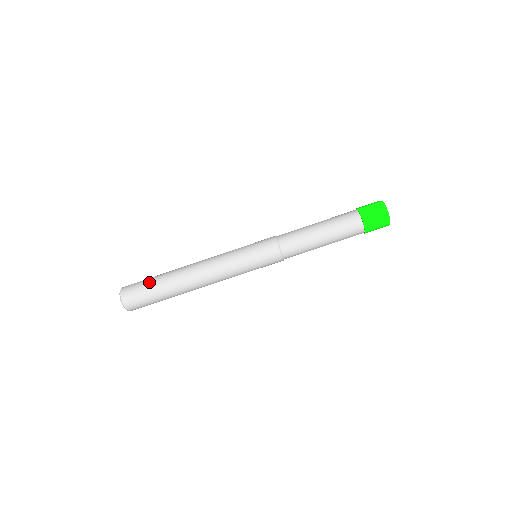
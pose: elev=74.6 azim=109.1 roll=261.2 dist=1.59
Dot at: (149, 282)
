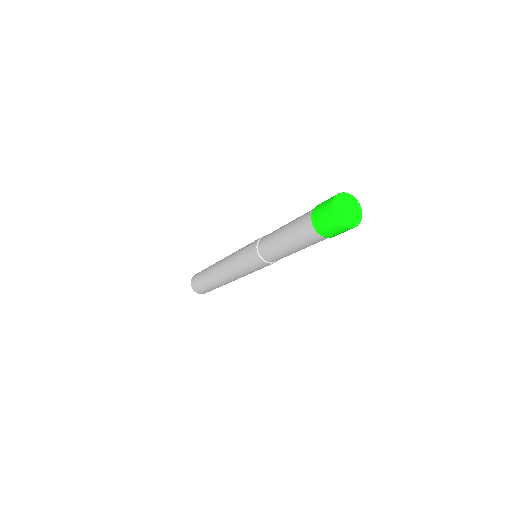
Dot at: (209, 290)
